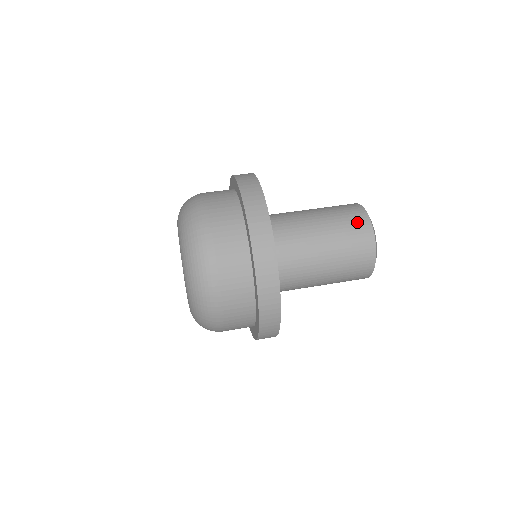
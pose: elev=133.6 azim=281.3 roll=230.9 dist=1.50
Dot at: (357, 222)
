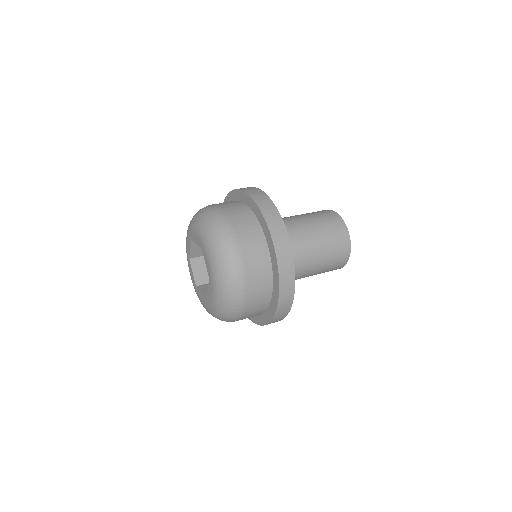
Dot at: (335, 222)
